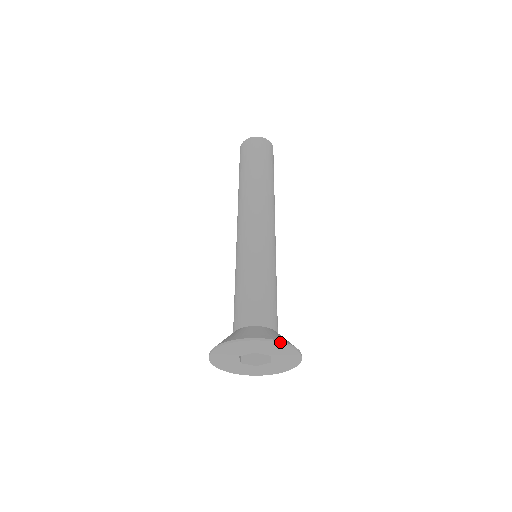
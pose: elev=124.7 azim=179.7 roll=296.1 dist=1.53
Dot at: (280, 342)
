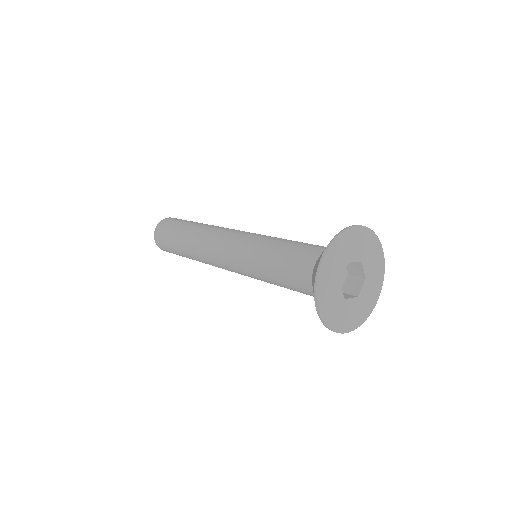
Dot at: (360, 225)
